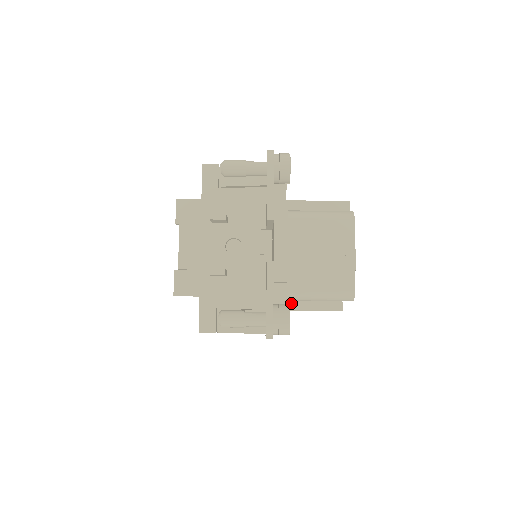
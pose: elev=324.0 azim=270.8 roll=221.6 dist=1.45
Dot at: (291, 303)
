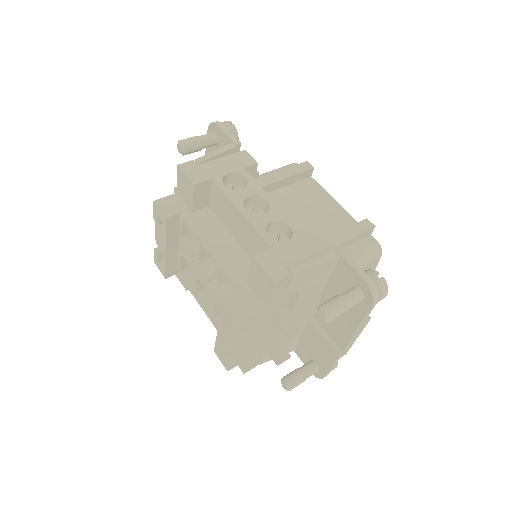
Dot at: occluded
